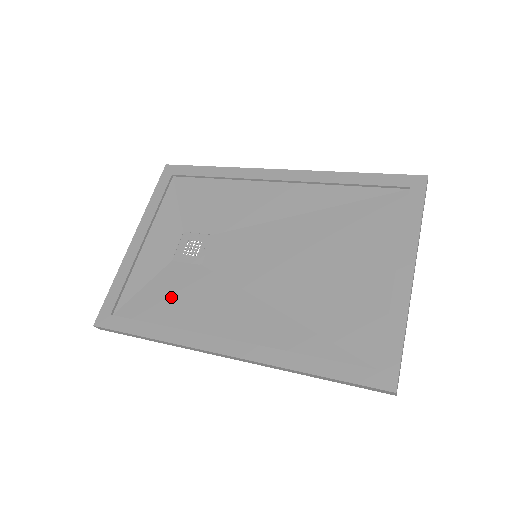
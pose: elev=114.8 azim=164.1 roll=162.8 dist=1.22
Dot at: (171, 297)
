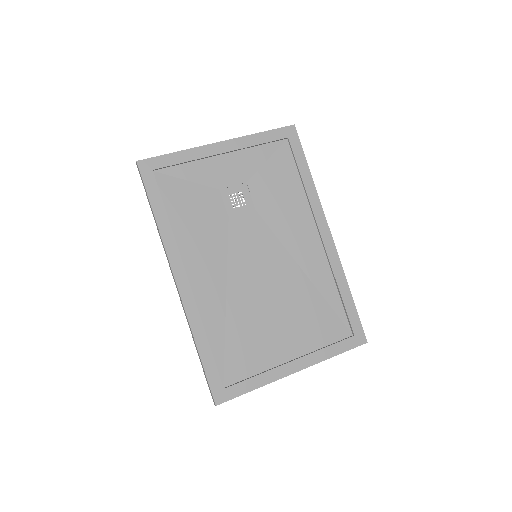
Dot at: (193, 211)
